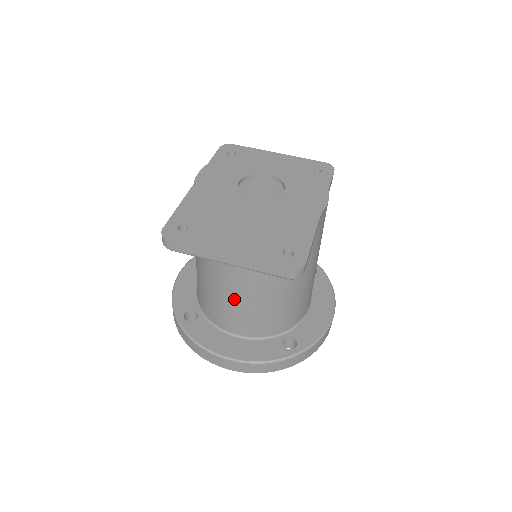
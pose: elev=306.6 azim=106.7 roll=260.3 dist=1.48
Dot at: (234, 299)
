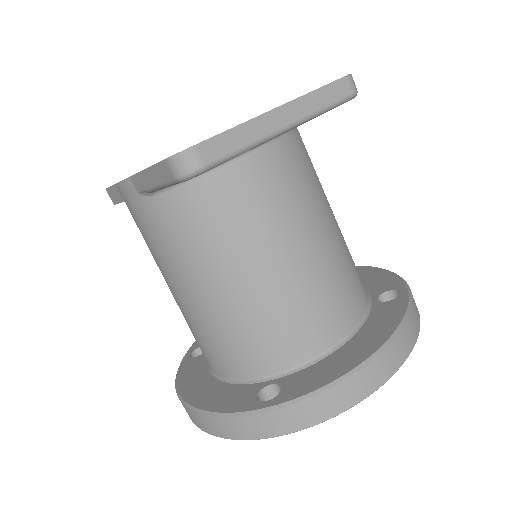
Dot at: (303, 268)
